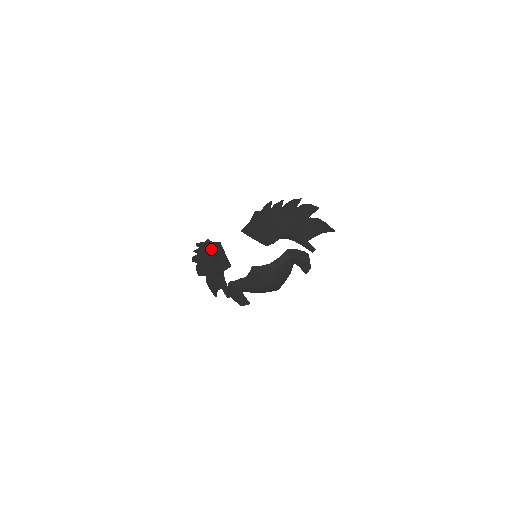
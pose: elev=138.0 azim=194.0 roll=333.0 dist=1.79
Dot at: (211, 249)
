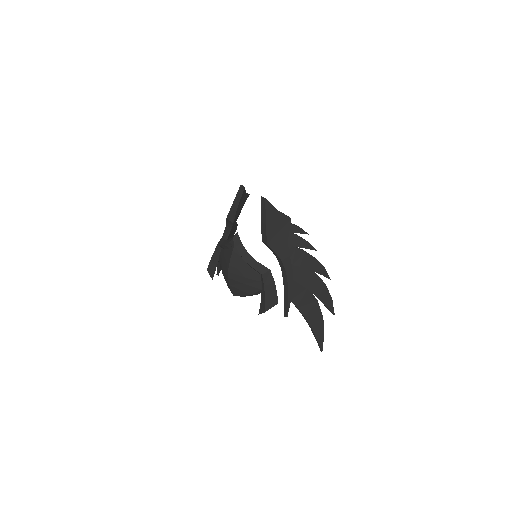
Dot at: occluded
